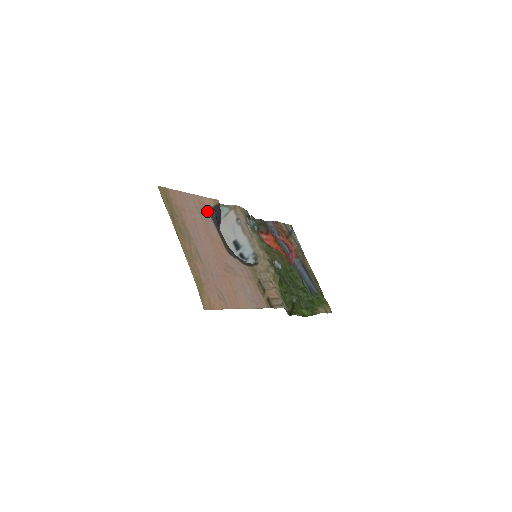
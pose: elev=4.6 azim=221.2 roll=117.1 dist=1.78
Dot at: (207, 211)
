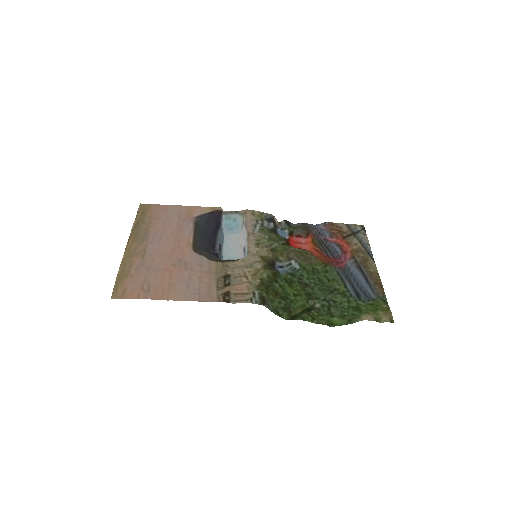
Dot at: (193, 217)
